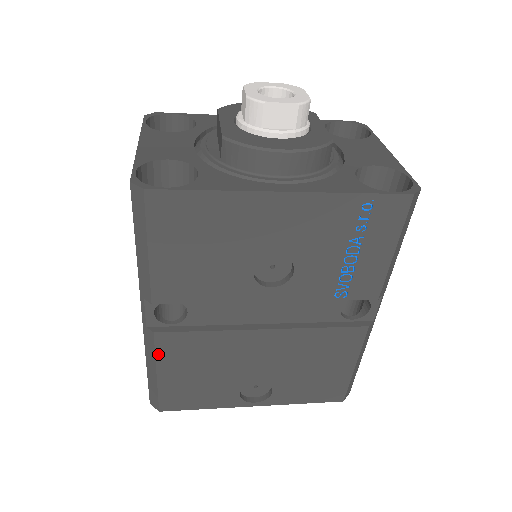
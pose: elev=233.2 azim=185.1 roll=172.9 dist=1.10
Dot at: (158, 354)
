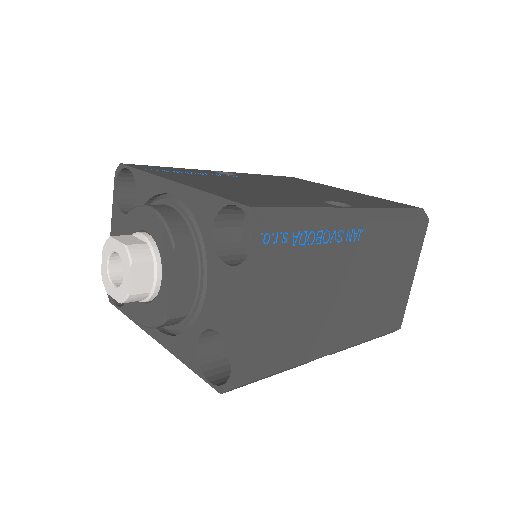
Dot at: occluded
